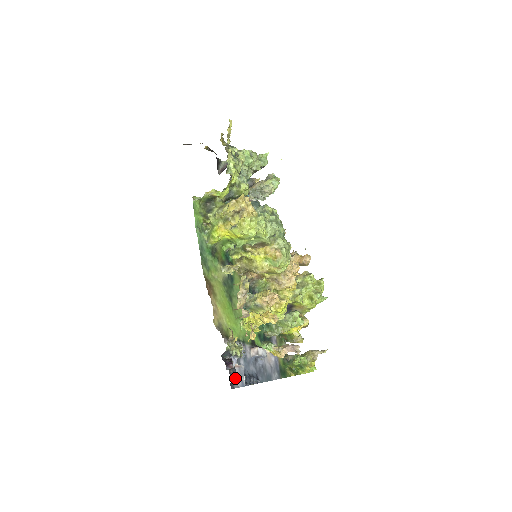
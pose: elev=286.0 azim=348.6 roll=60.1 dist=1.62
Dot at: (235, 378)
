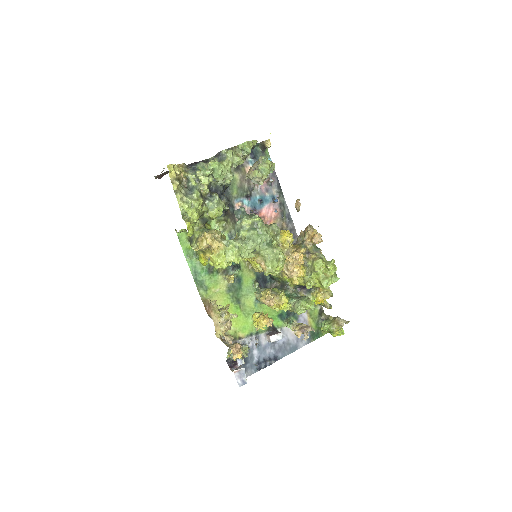
Dot at: (247, 369)
